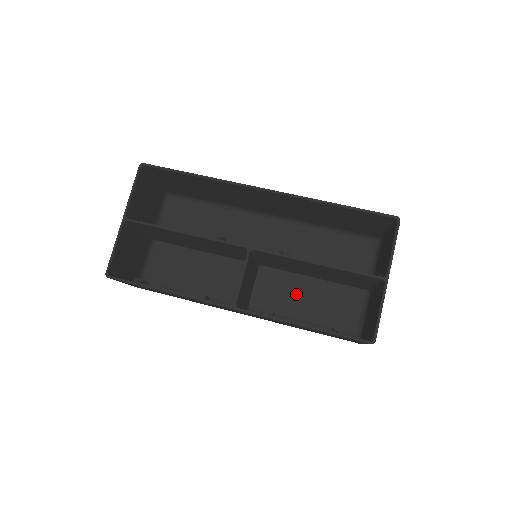
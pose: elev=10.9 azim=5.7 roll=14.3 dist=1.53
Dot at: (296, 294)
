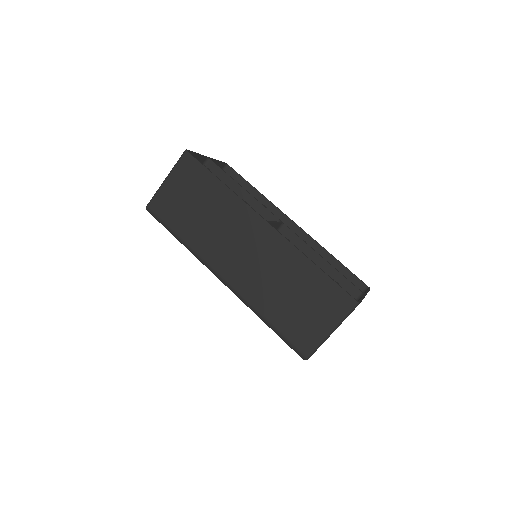
Dot at: occluded
